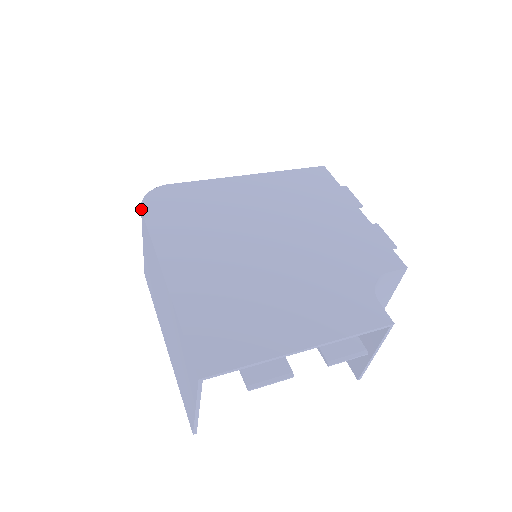
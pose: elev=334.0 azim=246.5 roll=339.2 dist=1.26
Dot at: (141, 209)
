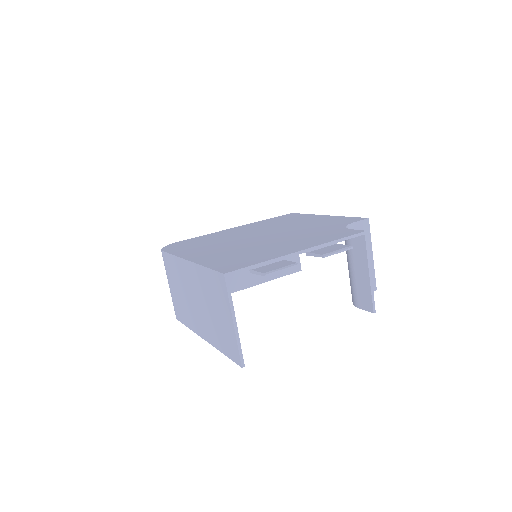
Dot at: (161, 250)
